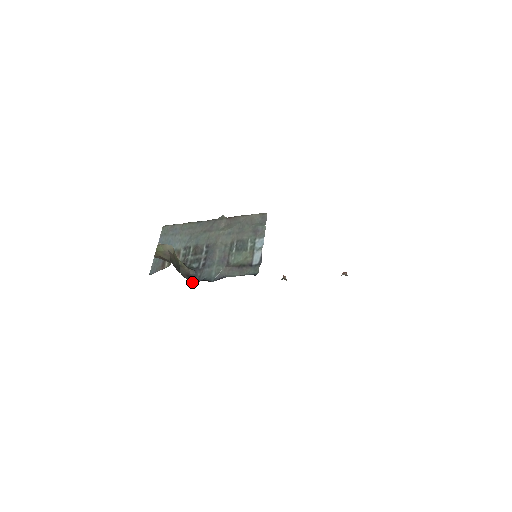
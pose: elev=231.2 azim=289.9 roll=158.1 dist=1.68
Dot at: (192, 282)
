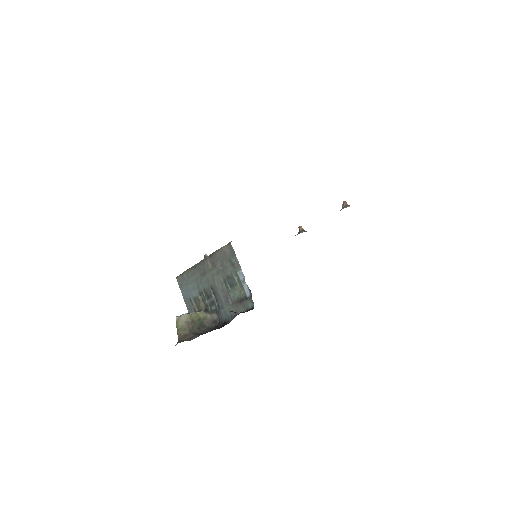
Dot at: (219, 326)
